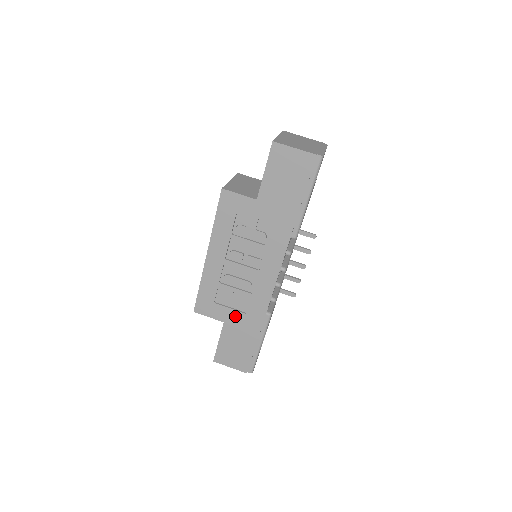
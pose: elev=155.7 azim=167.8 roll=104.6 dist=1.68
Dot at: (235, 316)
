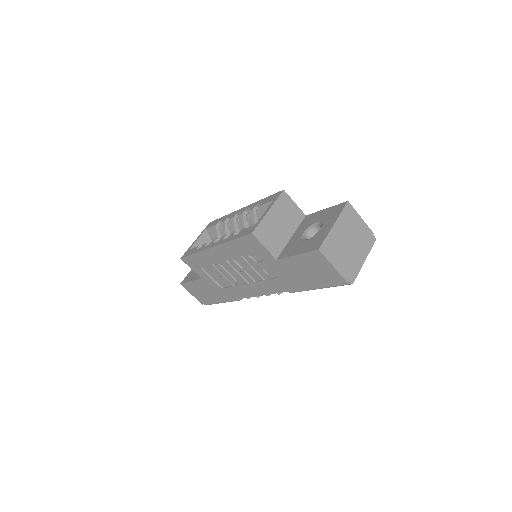
Dot at: (212, 283)
